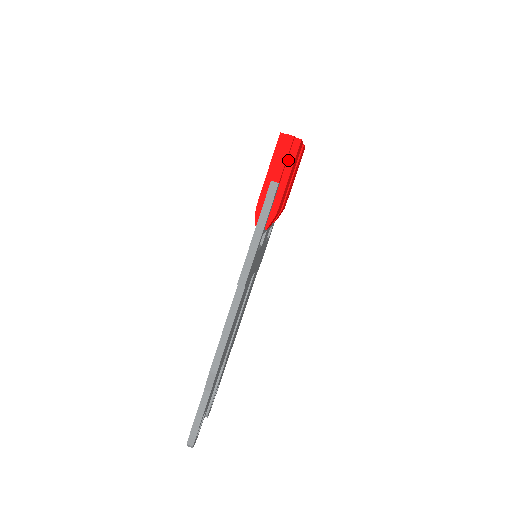
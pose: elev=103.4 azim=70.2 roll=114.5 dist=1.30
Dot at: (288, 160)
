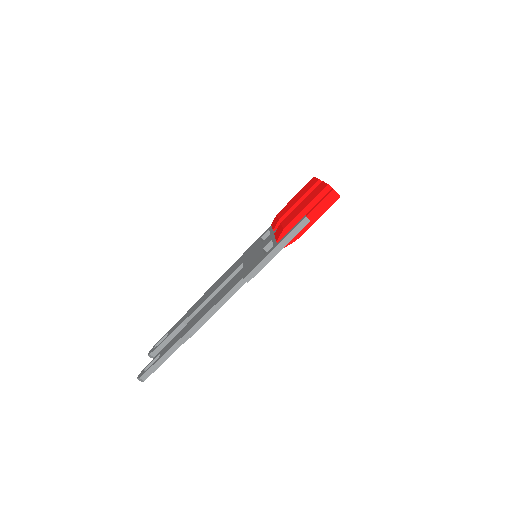
Dot at: occluded
